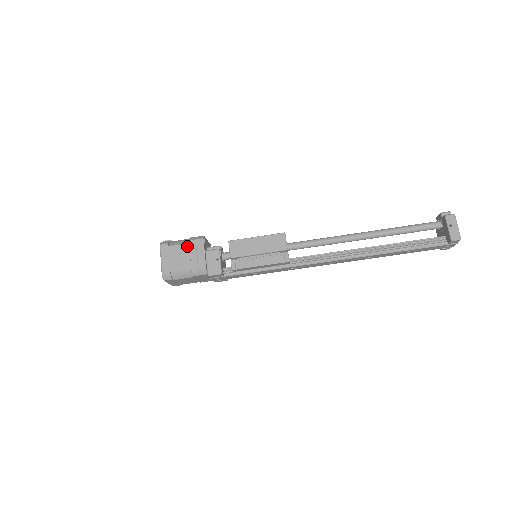
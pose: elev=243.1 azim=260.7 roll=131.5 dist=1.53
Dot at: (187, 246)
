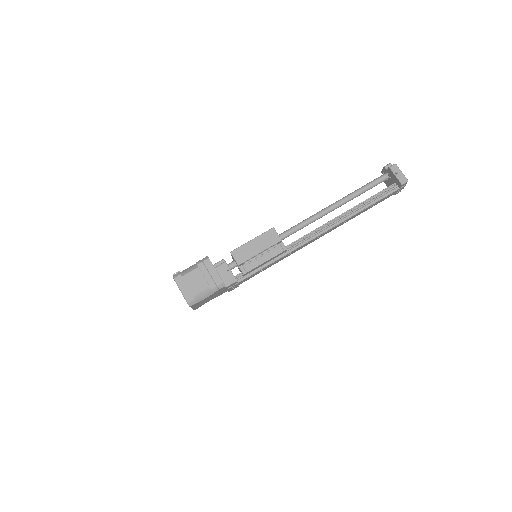
Dot at: (198, 270)
